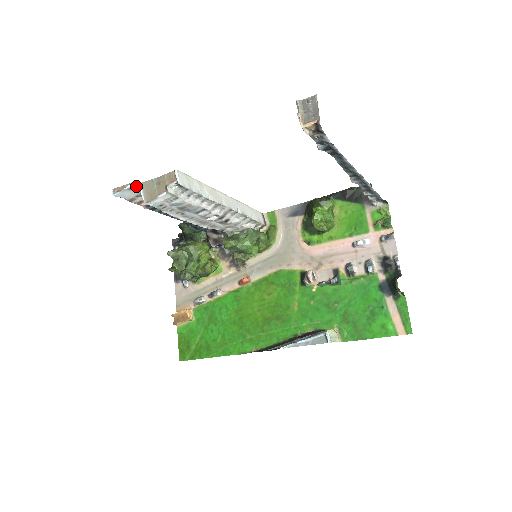
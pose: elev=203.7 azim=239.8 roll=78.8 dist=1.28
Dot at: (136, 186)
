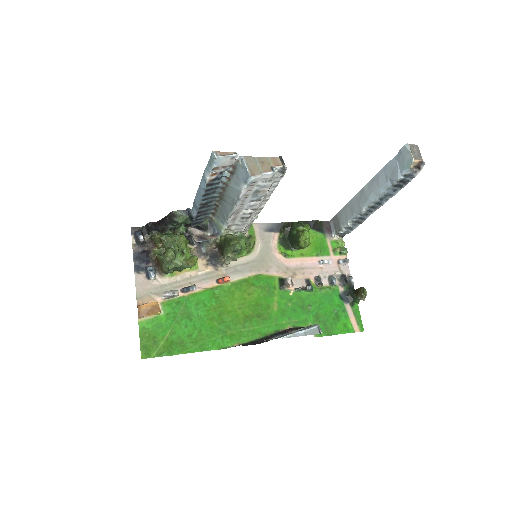
Dot at: (237, 157)
